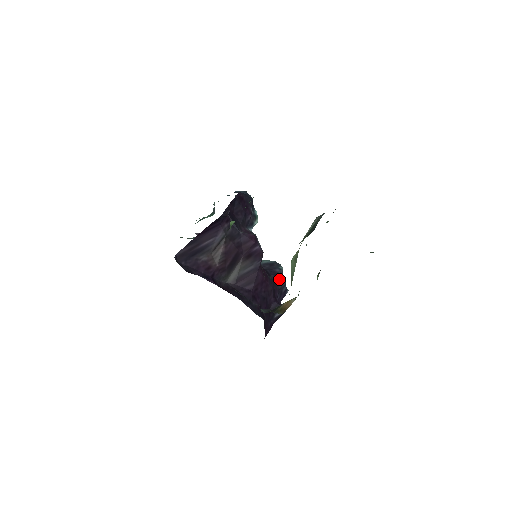
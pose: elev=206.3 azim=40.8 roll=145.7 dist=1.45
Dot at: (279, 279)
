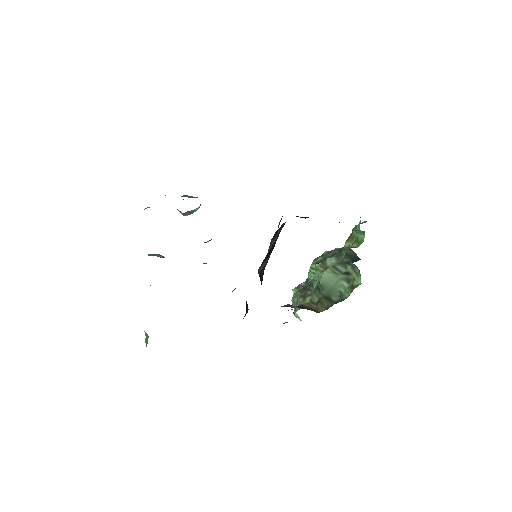
Dot at: occluded
